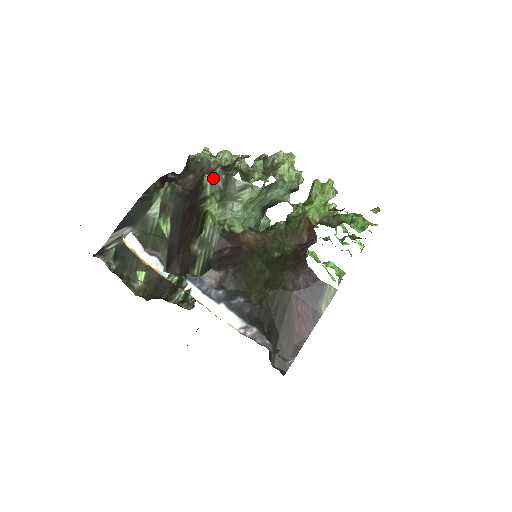
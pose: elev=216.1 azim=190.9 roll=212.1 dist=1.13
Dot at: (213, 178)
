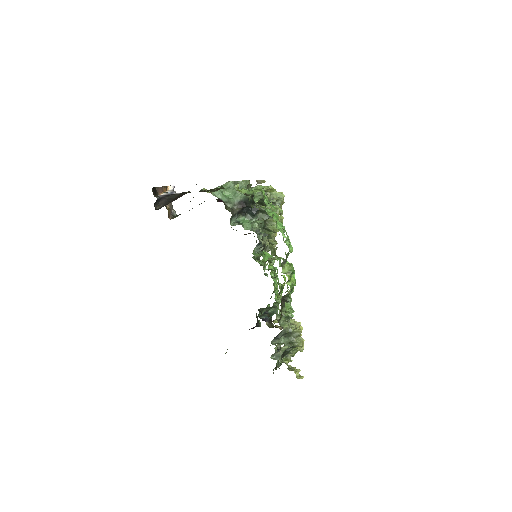
Dot at: occluded
